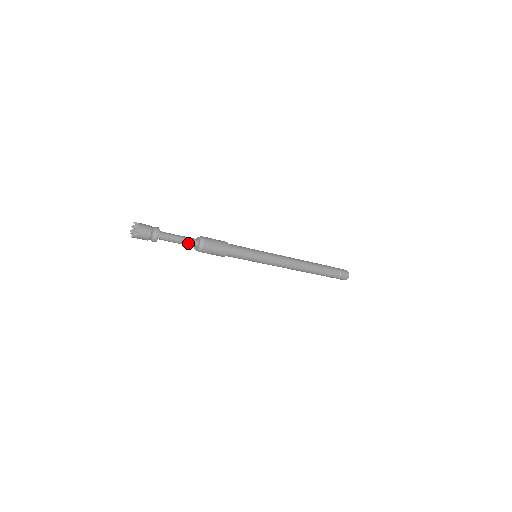
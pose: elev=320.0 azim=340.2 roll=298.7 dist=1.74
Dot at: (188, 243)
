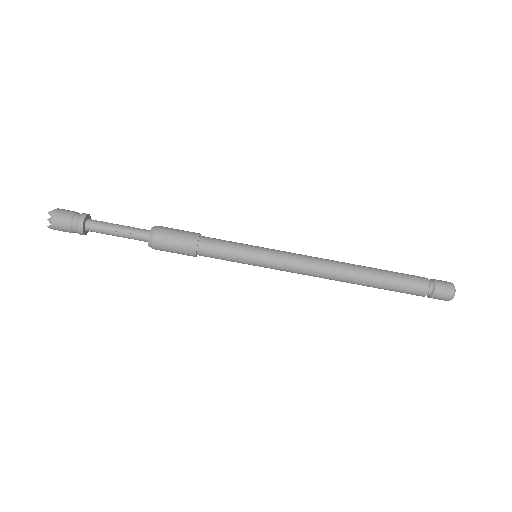
Dot at: (133, 234)
